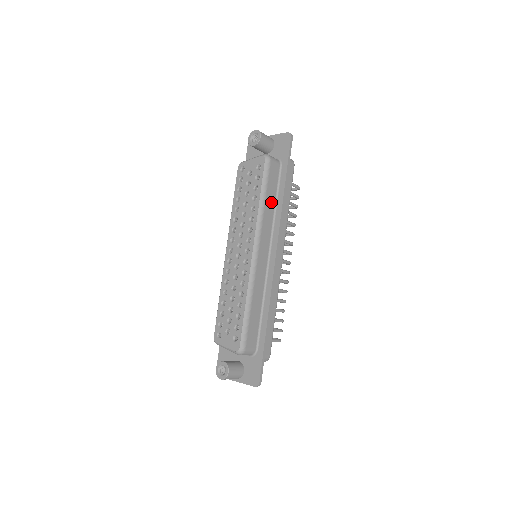
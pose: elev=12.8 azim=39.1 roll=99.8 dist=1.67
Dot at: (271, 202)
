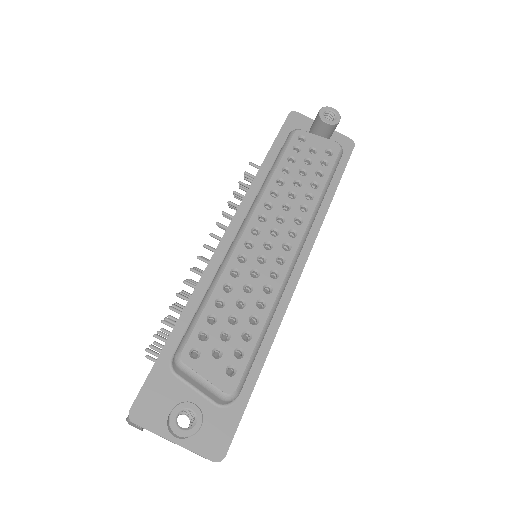
Dot at: occluded
